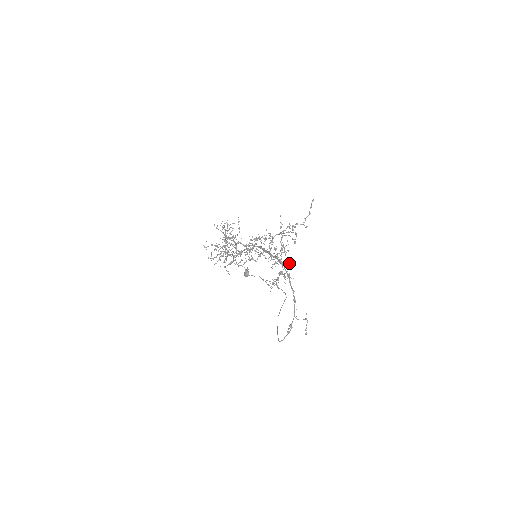
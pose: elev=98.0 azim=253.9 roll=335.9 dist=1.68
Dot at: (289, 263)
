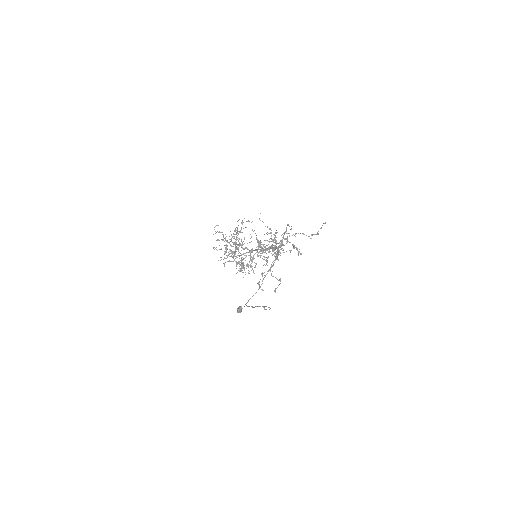
Dot at: occluded
